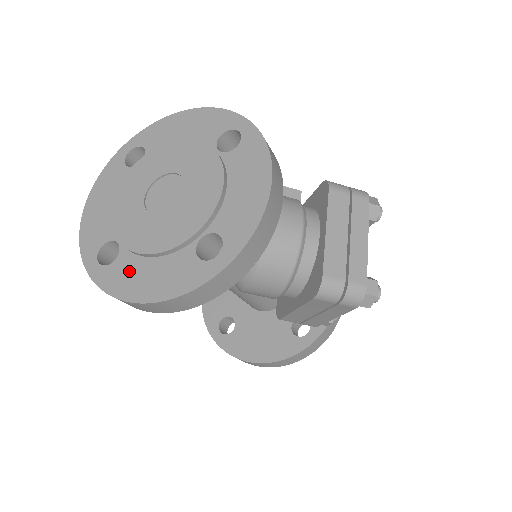
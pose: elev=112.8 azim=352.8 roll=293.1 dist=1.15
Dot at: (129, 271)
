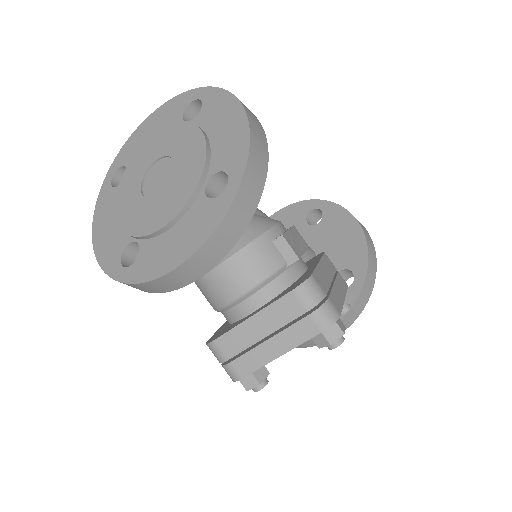
Dot at: (109, 207)
